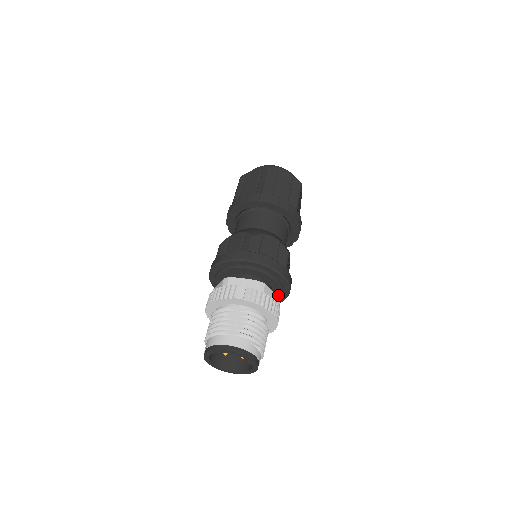
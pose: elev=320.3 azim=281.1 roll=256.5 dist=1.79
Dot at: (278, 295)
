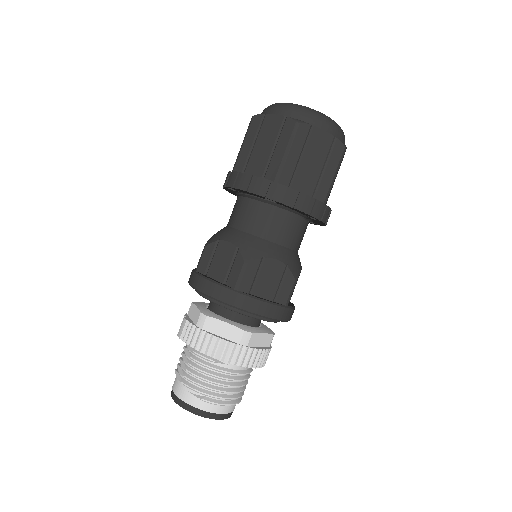
Dot at: (259, 318)
